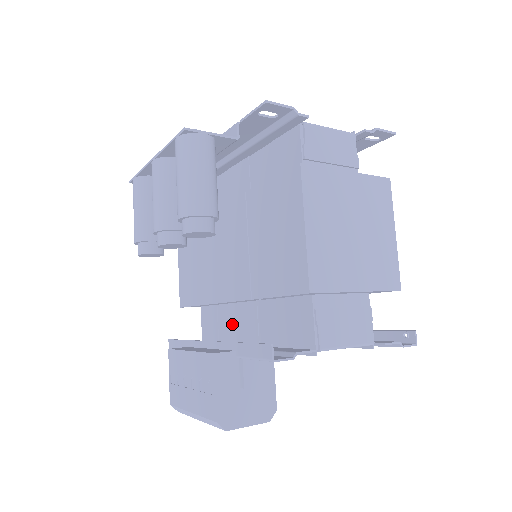
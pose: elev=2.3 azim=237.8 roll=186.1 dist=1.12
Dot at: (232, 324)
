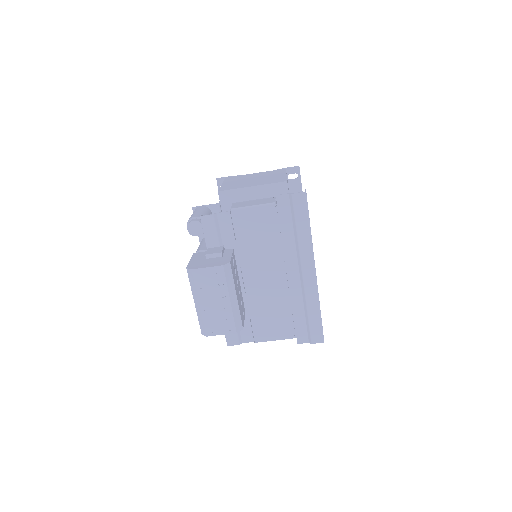
Dot at: occluded
